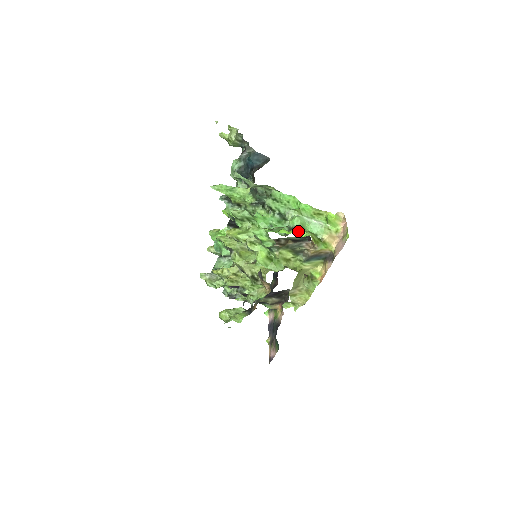
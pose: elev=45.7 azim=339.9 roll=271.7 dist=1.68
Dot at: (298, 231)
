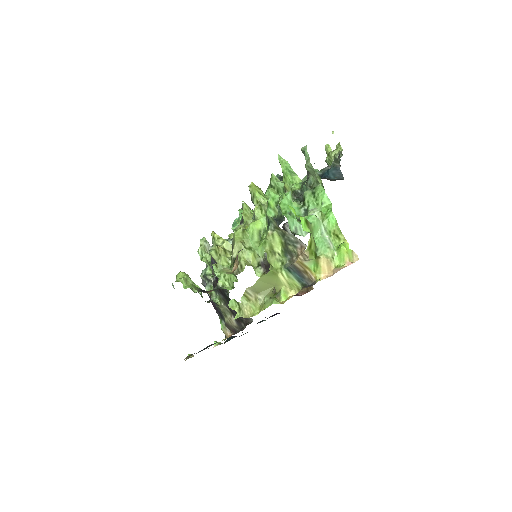
Dot at: (305, 221)
